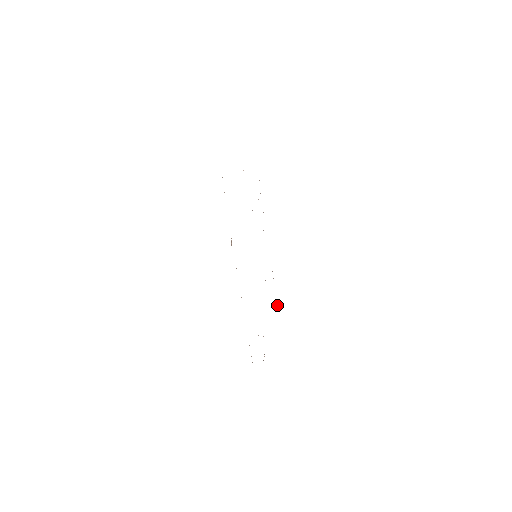
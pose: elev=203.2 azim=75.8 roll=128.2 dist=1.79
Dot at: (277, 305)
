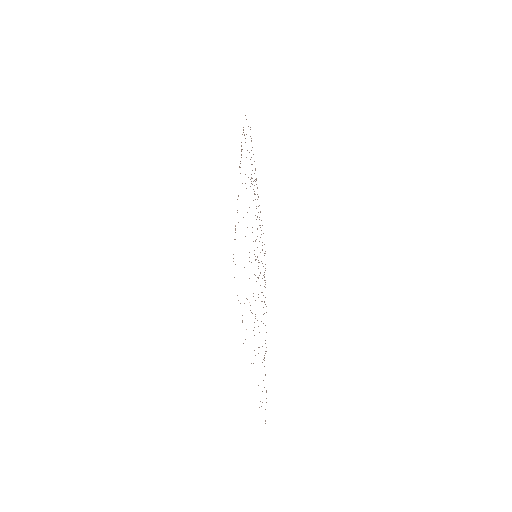
Dot at: occluded
